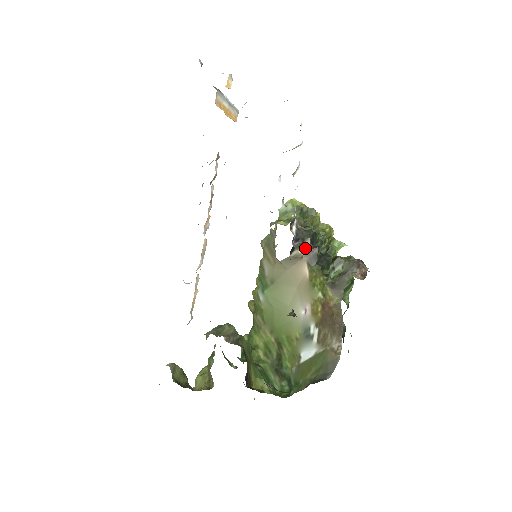
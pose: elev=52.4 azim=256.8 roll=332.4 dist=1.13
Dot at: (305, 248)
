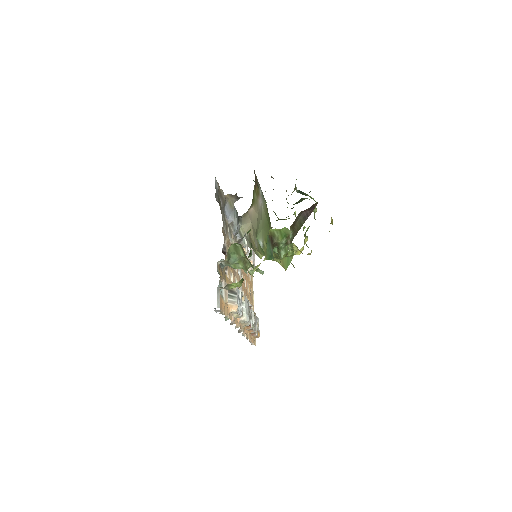
Dot at: occluded
